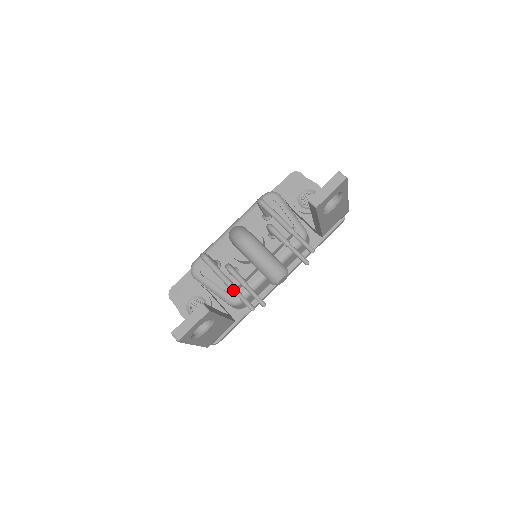
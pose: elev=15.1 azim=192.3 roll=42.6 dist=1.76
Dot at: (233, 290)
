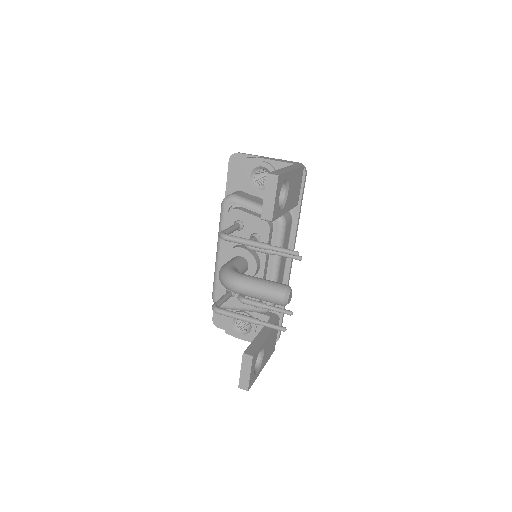
Dot at: (258, 324)
